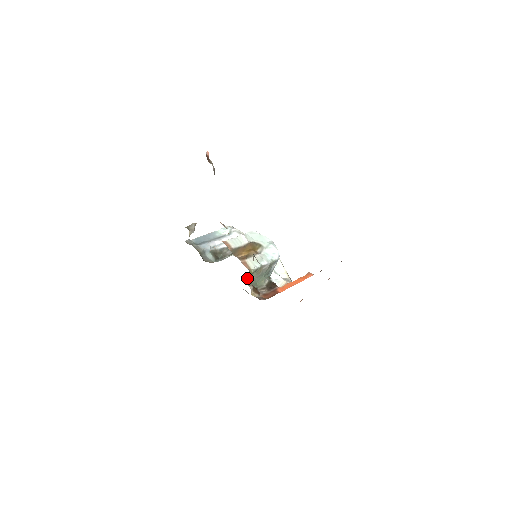
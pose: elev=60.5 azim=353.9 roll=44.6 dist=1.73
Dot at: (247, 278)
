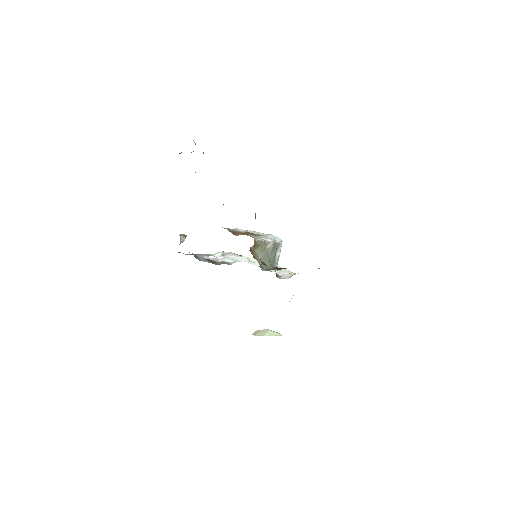
Dot at: (252, 247)
